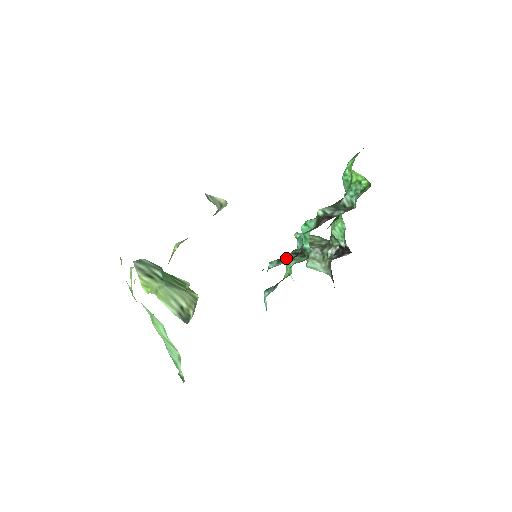
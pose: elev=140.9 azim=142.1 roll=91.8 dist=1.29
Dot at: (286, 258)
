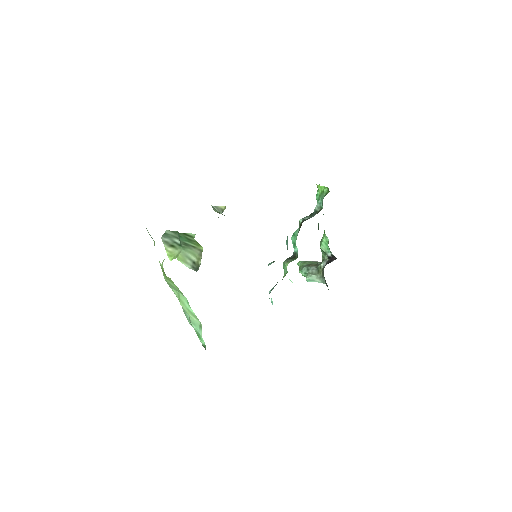
Dot at: (283, 263)
